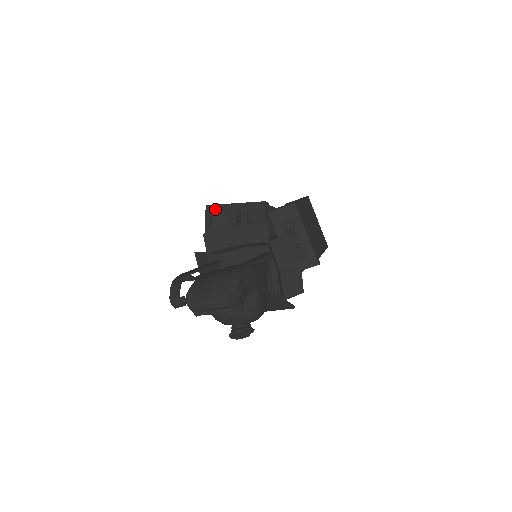
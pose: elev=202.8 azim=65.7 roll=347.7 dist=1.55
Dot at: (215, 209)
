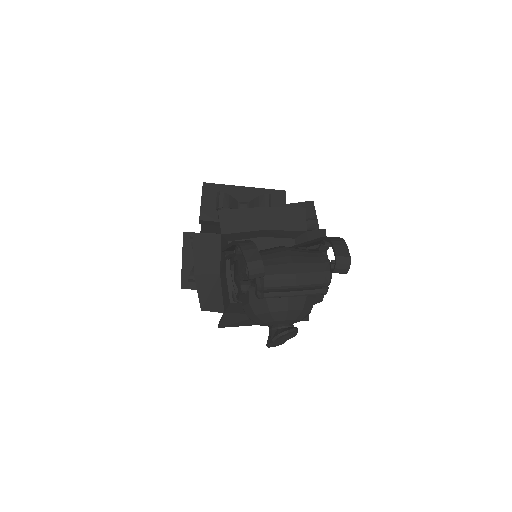
Dot at: (217, 189)
